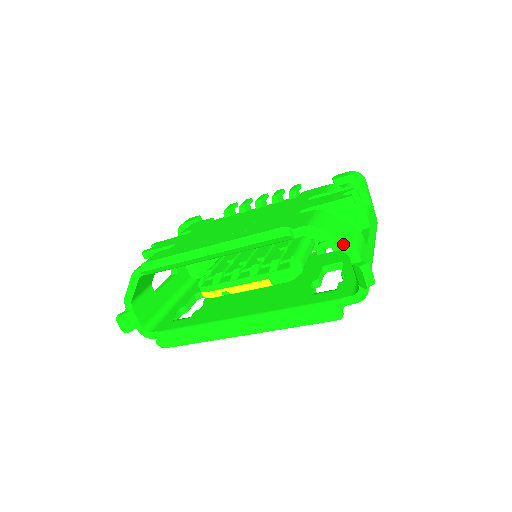
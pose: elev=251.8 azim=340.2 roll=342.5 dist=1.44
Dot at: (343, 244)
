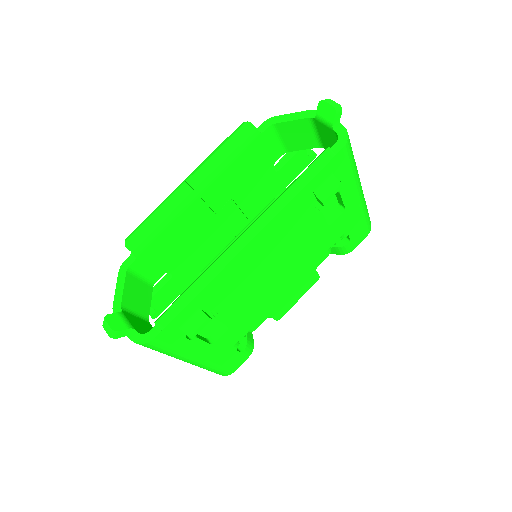
Dot at: (301, 113)
